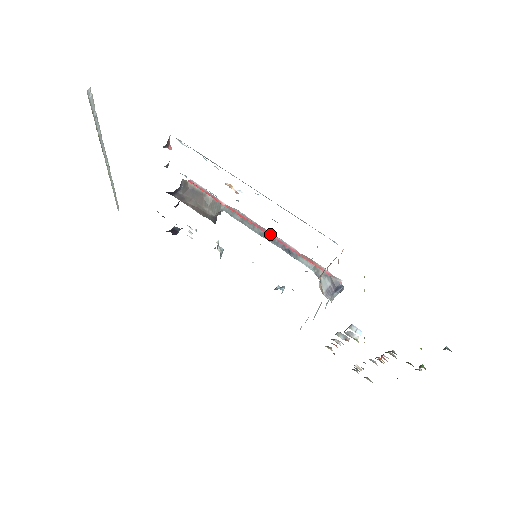
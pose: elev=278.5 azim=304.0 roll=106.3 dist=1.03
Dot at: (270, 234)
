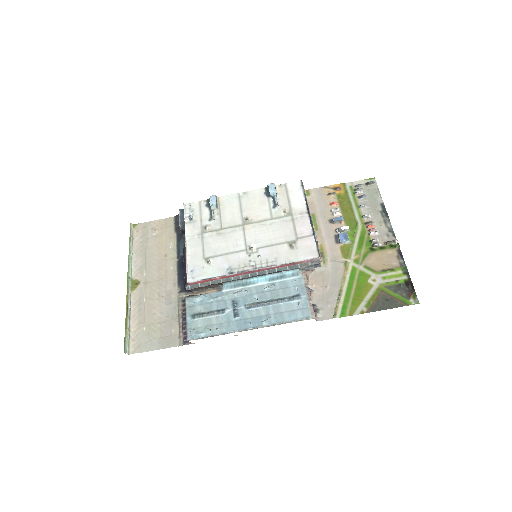
Dot at: (258, 270)
